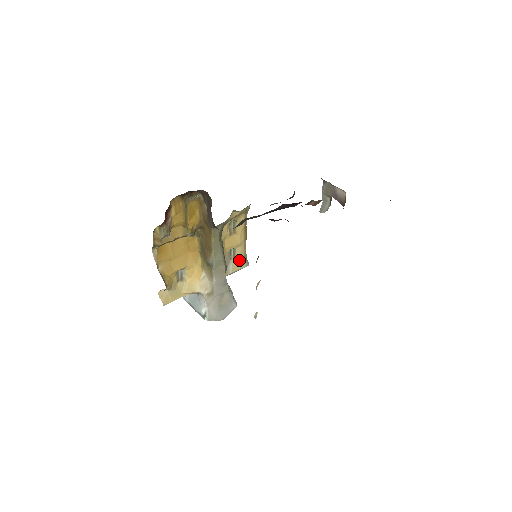
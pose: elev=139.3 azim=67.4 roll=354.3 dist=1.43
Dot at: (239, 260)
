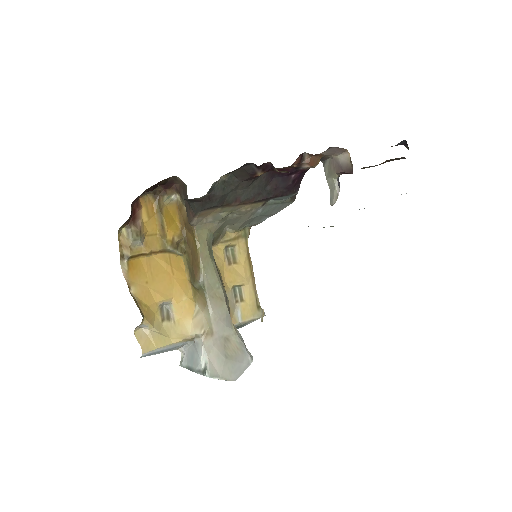
Dot at: (249, 306)
